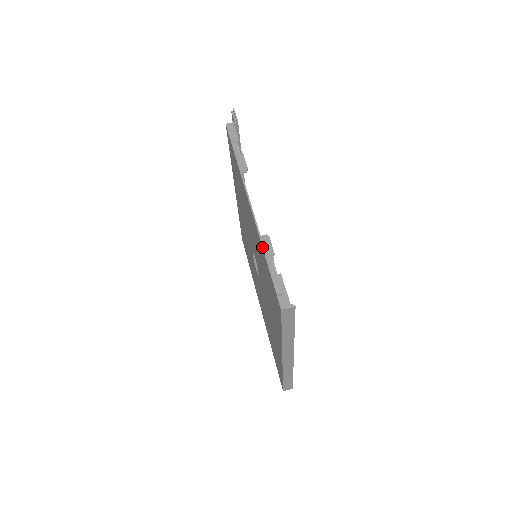
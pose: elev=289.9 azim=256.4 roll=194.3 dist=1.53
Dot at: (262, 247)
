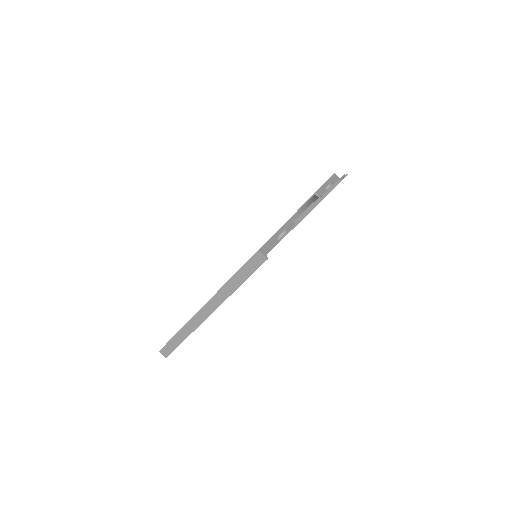
Dot at: occluded
